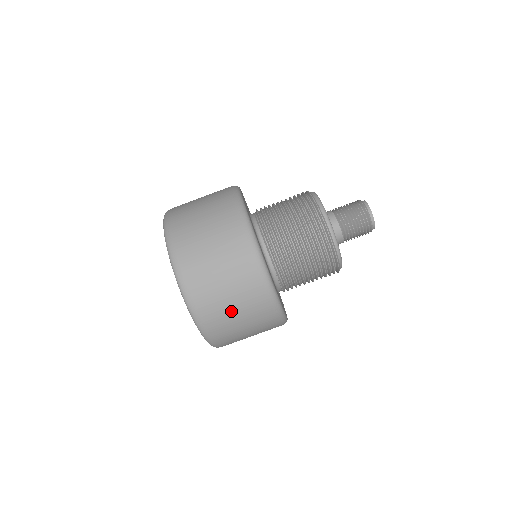
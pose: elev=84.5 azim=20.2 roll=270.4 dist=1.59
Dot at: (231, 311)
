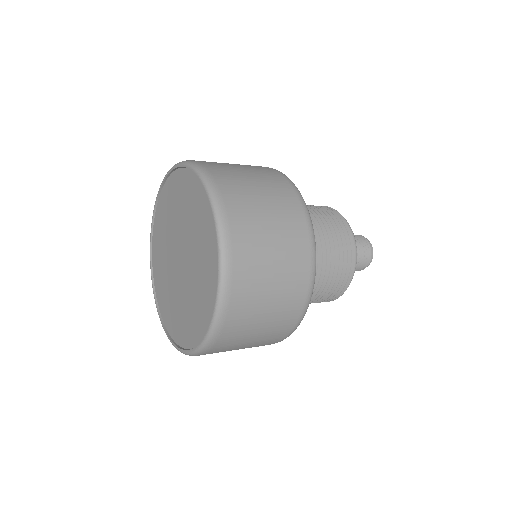
Dot at: (257, 325)
